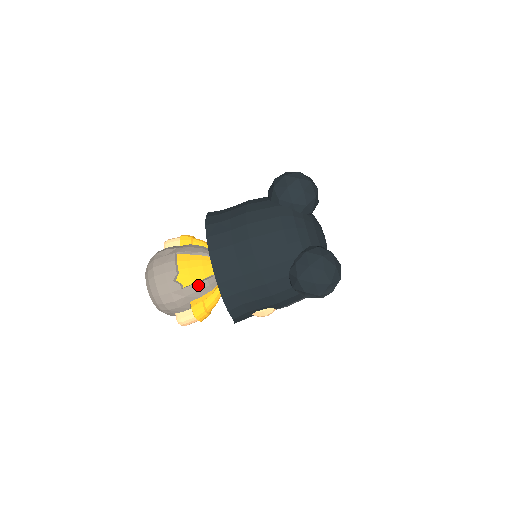
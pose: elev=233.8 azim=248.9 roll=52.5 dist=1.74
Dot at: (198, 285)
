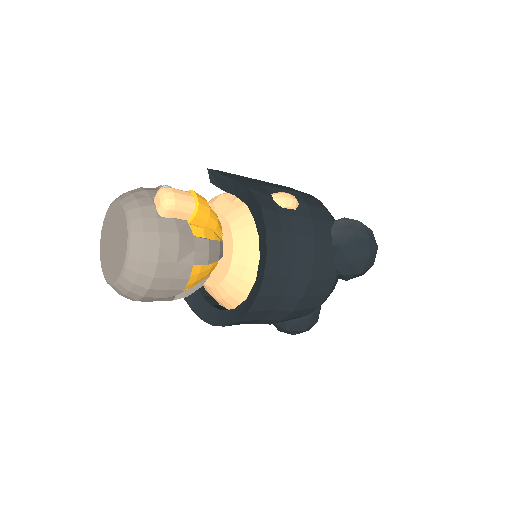
Dot at: (190, 293)
